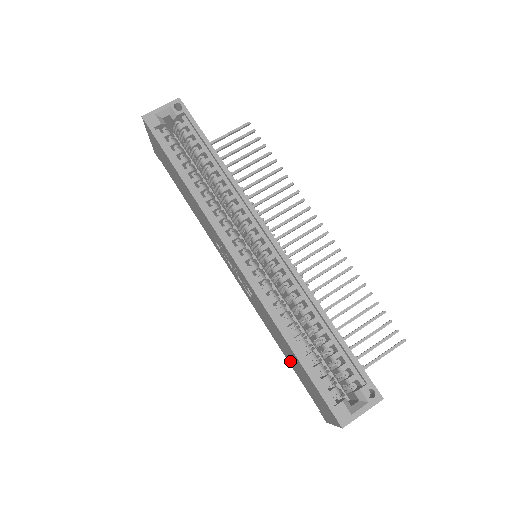
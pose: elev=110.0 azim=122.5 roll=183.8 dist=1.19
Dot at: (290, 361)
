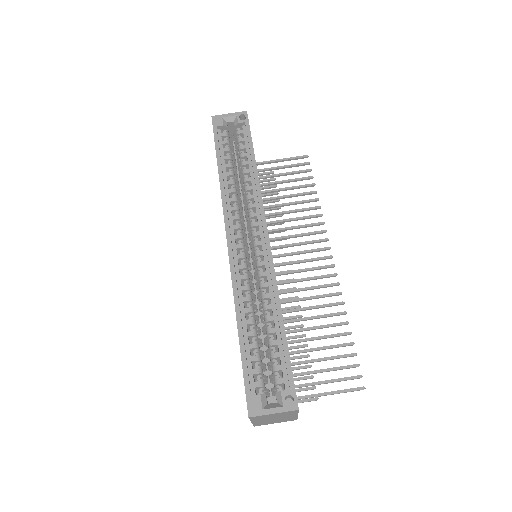
Dot at: occluded
